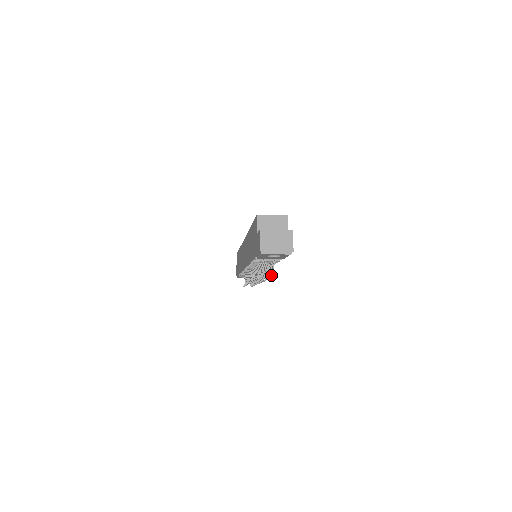
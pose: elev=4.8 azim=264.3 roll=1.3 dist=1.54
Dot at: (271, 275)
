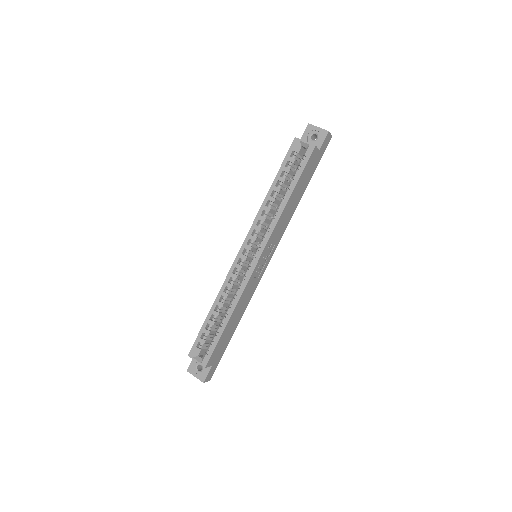
Dot at: occluded
